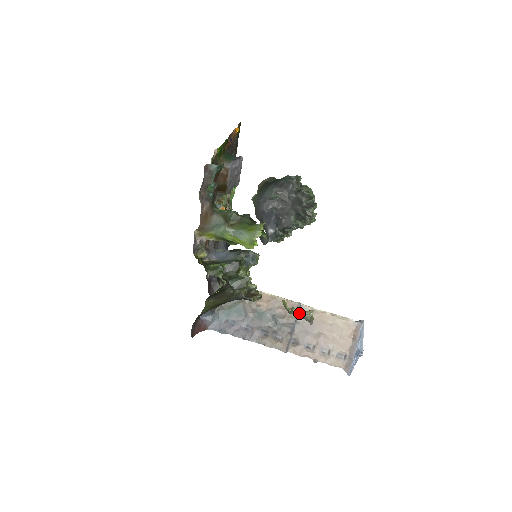
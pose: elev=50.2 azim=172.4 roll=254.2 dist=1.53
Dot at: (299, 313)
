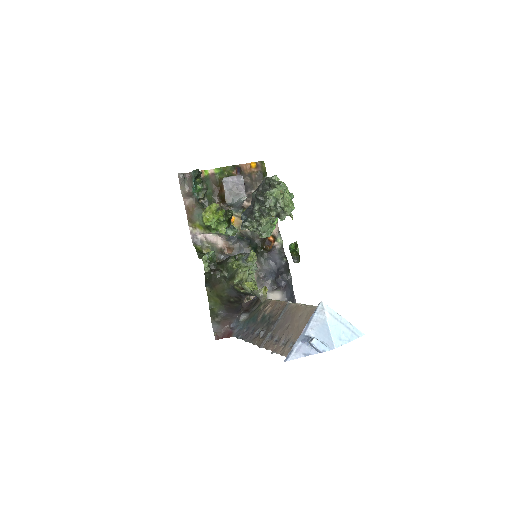
Dot at: occluded
